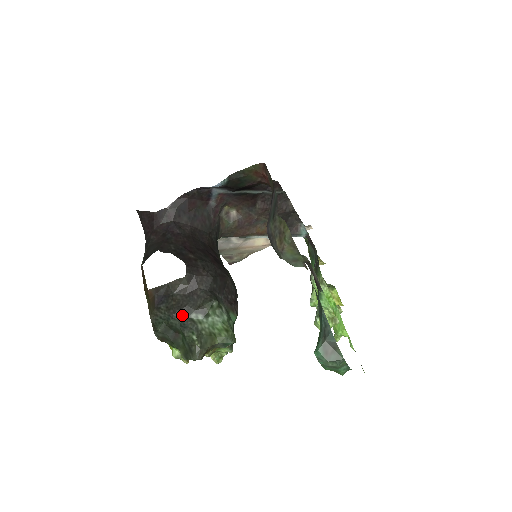
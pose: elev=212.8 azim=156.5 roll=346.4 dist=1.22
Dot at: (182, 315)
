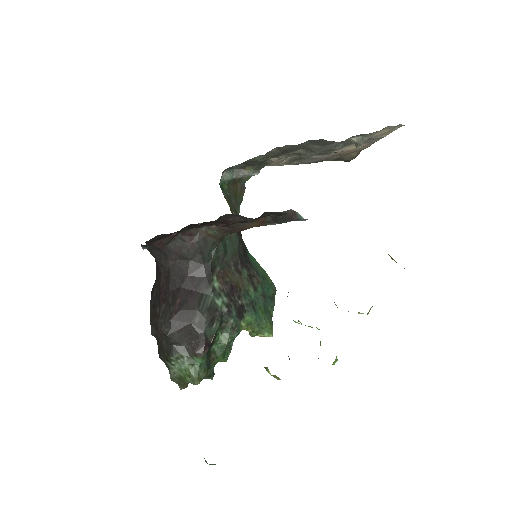
Dot at: (163, 359)
